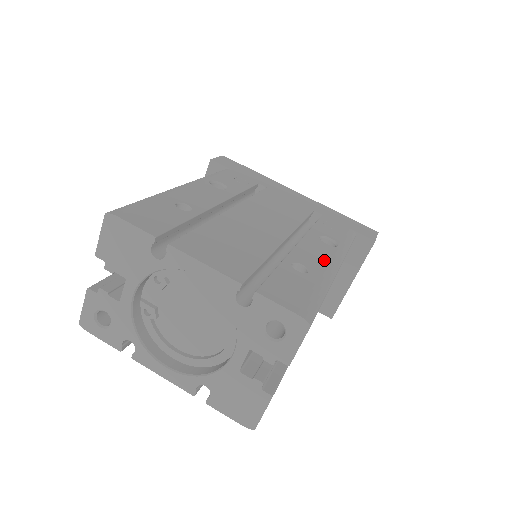
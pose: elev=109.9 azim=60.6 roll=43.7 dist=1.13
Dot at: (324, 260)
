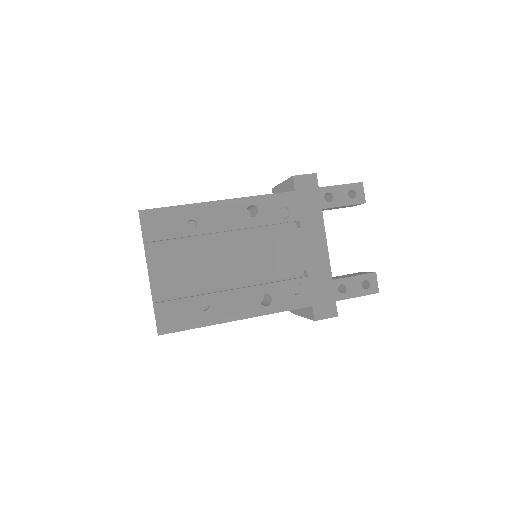
Dot at: (233, 310)
